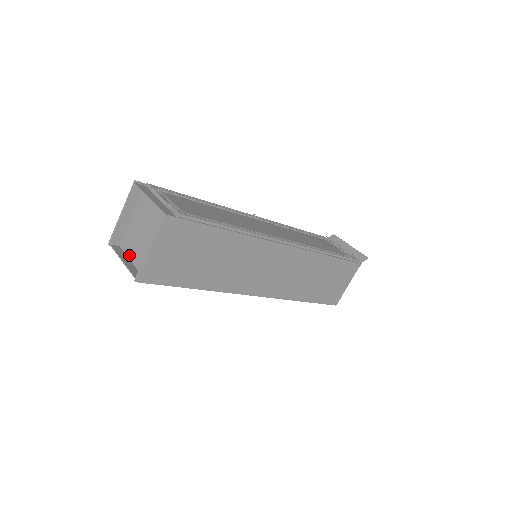
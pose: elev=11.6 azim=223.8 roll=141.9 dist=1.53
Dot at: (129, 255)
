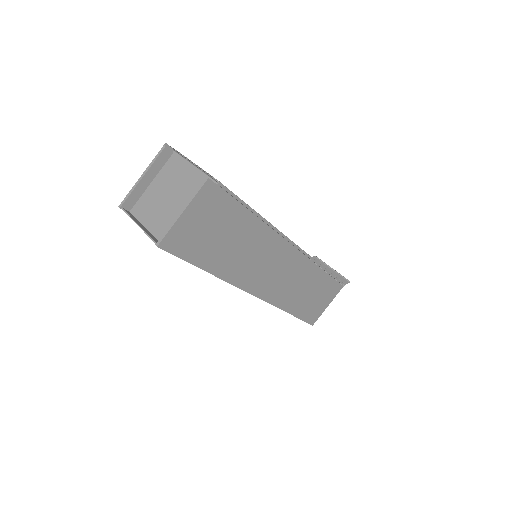
Dot at: (143, 221)
